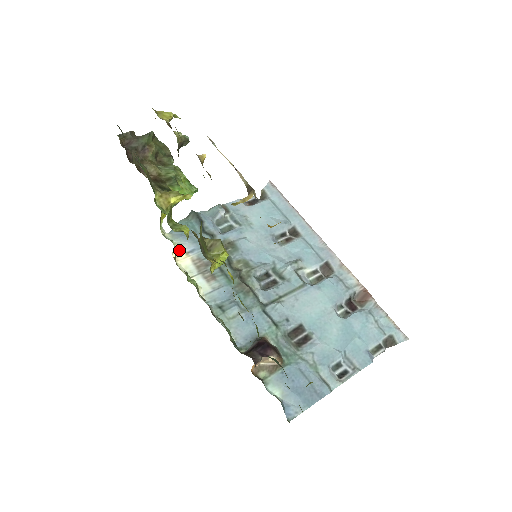
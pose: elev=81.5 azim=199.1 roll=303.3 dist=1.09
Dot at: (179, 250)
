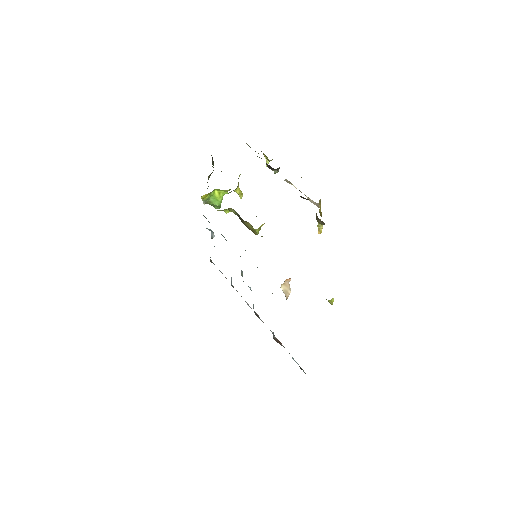
Dot at: occluded
